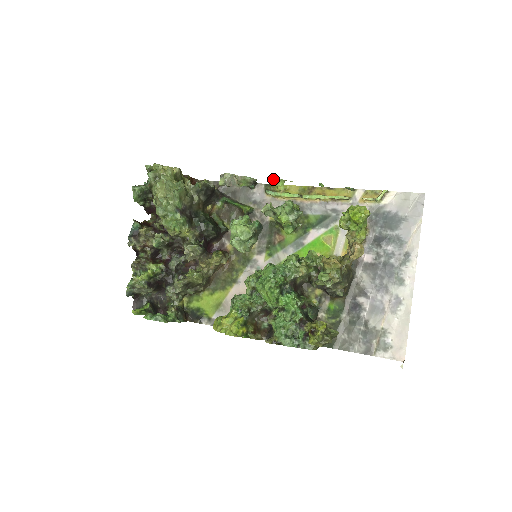
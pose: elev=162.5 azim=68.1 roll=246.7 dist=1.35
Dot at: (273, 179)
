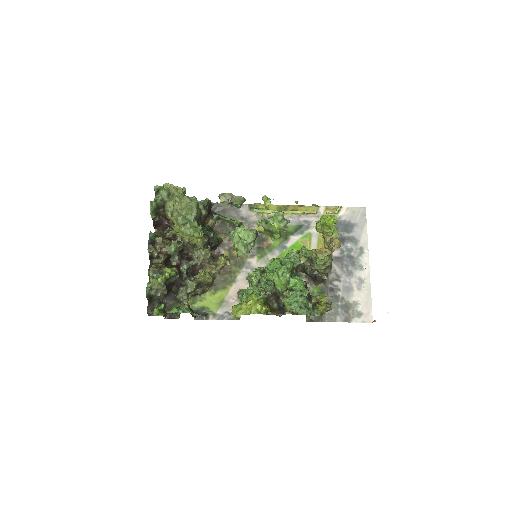
Dot at: (264, 197)
